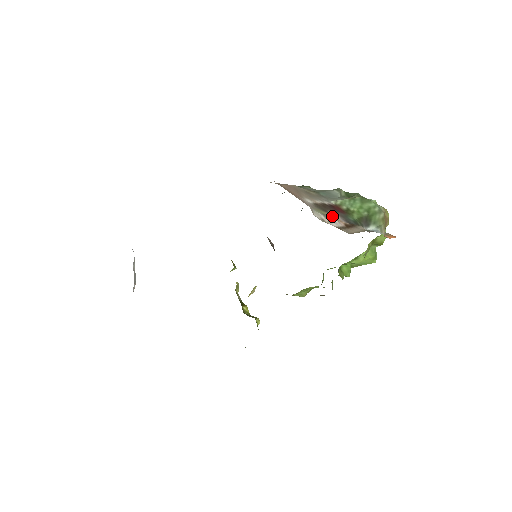
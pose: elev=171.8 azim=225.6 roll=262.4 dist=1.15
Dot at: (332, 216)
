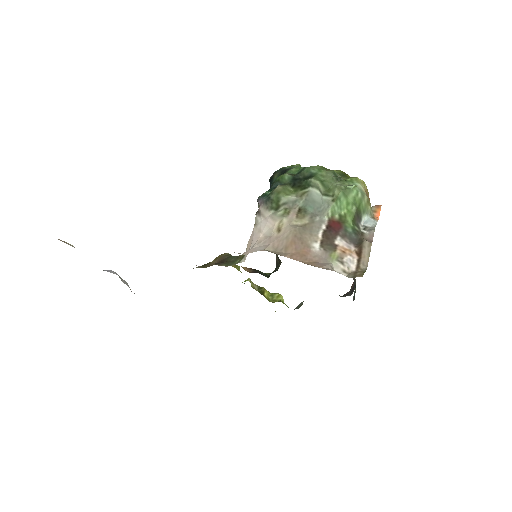
Dot at: (342, 251)
